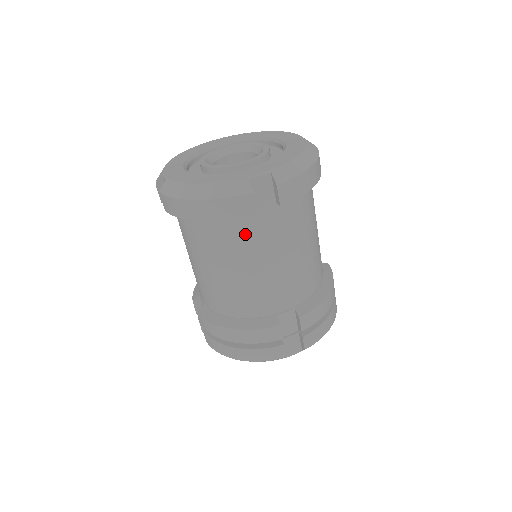
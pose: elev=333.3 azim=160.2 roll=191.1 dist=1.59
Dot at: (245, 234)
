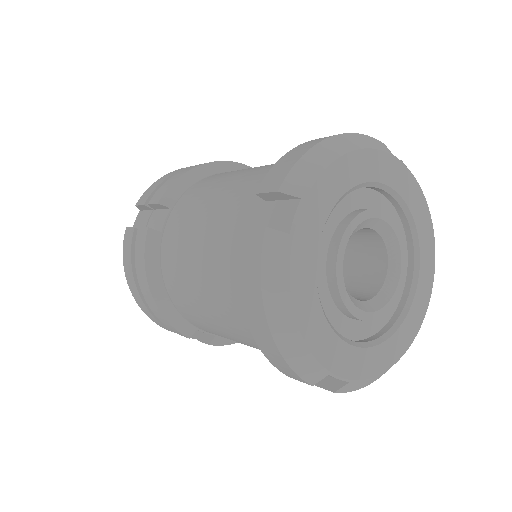
Dot at: occluded
